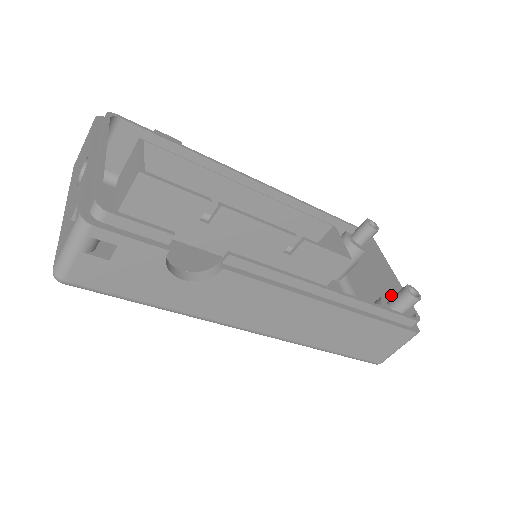
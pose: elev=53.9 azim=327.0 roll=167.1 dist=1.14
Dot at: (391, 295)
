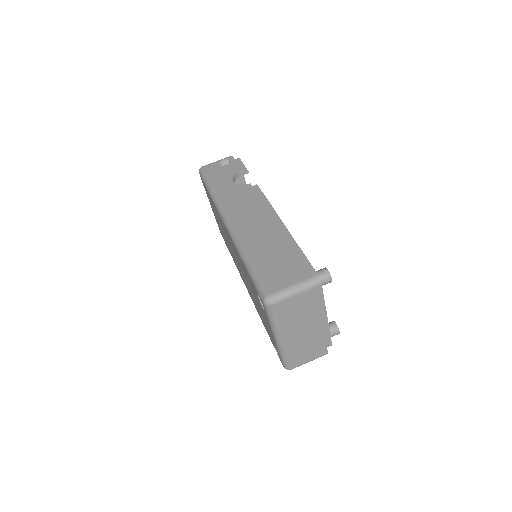
Dot at: occluded
